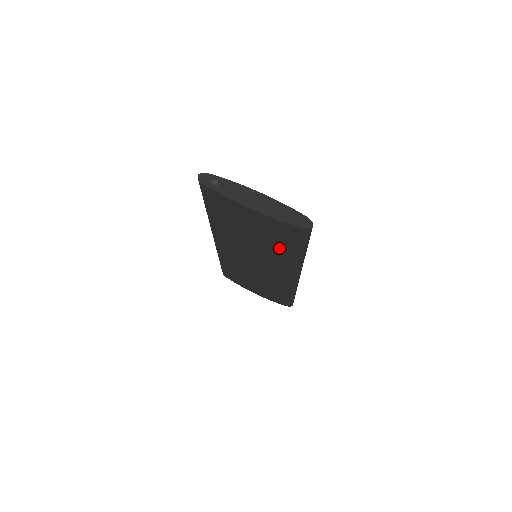
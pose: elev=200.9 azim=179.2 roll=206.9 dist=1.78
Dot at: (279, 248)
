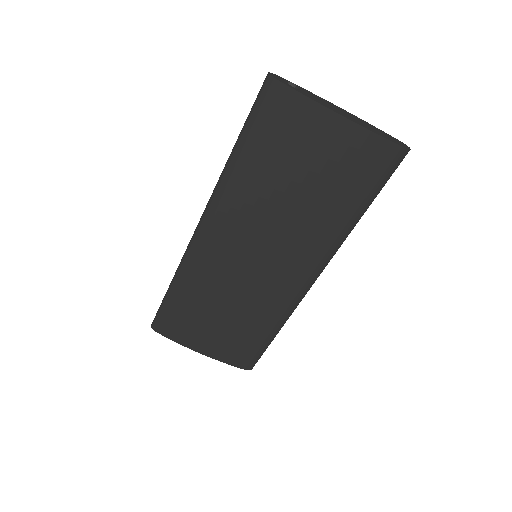
Dot at: (333, 206)
